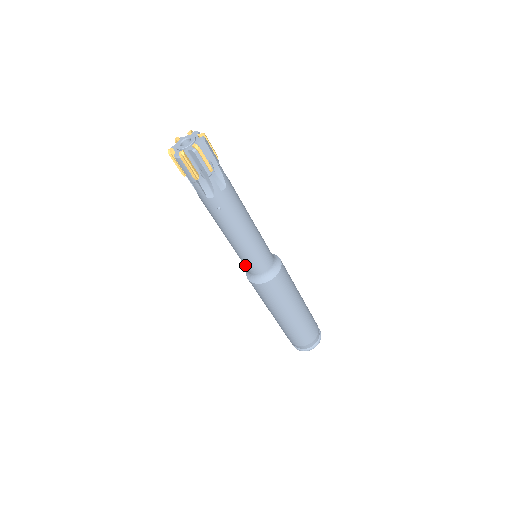
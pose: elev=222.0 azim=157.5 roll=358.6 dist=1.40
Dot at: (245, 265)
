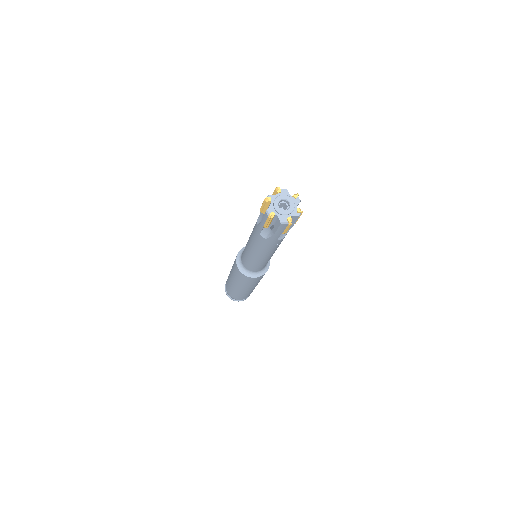
Dot at: (252, 268)
